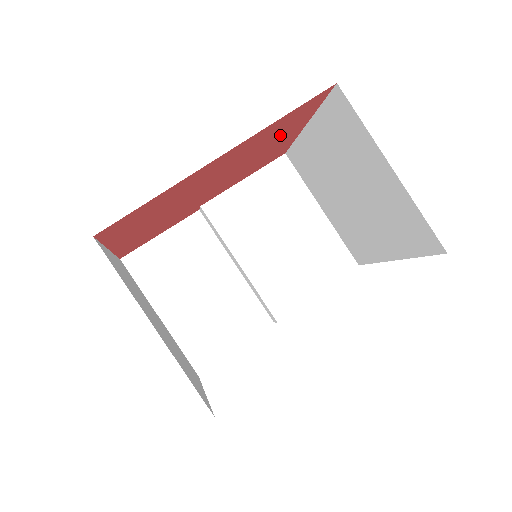
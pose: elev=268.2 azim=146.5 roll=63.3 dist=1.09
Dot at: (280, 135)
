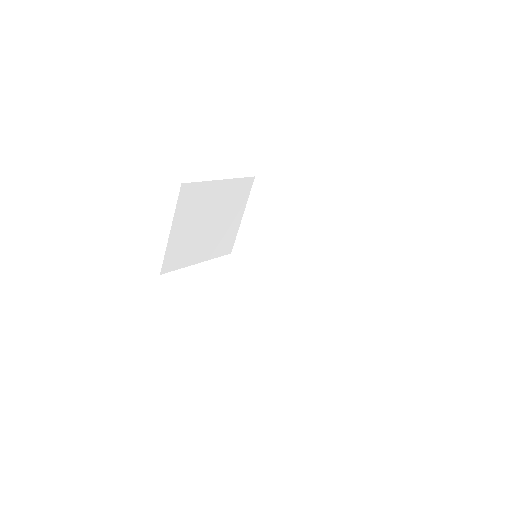
Dot at: occluded
